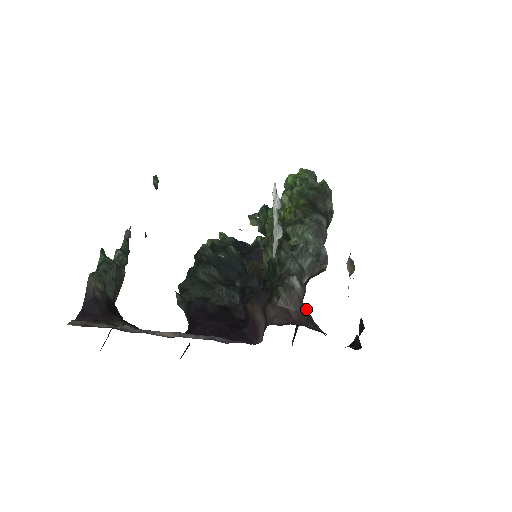
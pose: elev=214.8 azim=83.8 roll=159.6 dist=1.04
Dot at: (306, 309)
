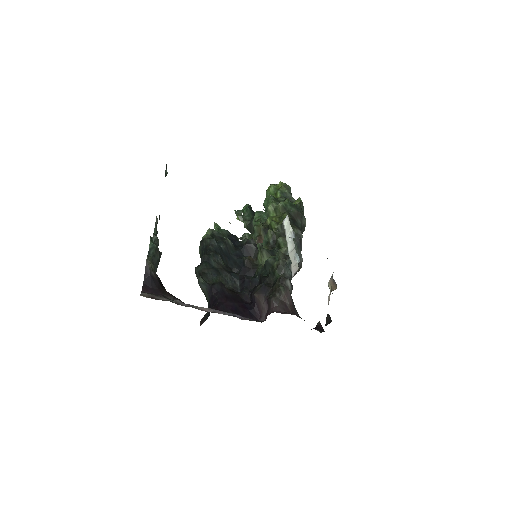
Dot at: (293, 302)
